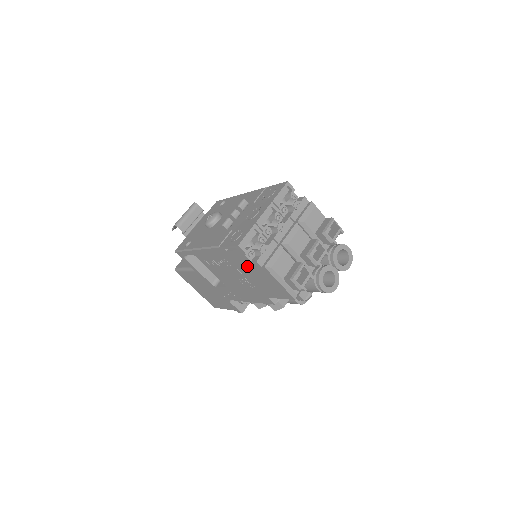
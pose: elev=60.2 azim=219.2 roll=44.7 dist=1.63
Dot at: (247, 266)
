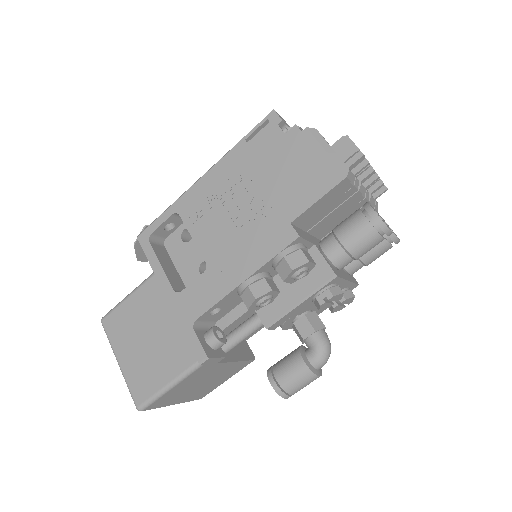
Dot at: (274, 153)
